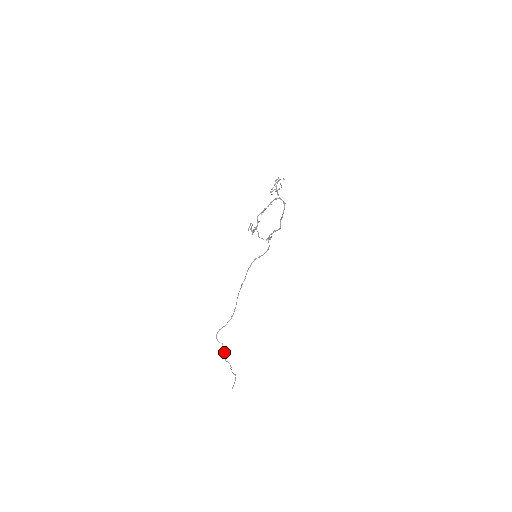
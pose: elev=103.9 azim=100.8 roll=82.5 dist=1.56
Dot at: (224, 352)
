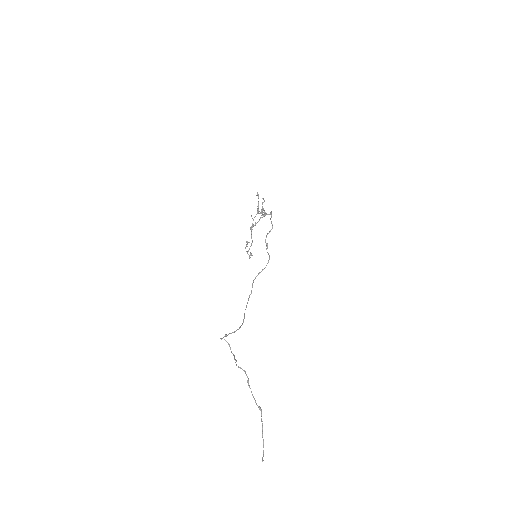
Dot at: (234, 359)
